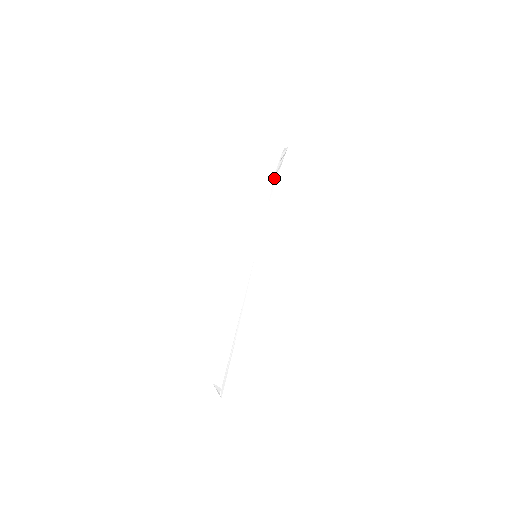
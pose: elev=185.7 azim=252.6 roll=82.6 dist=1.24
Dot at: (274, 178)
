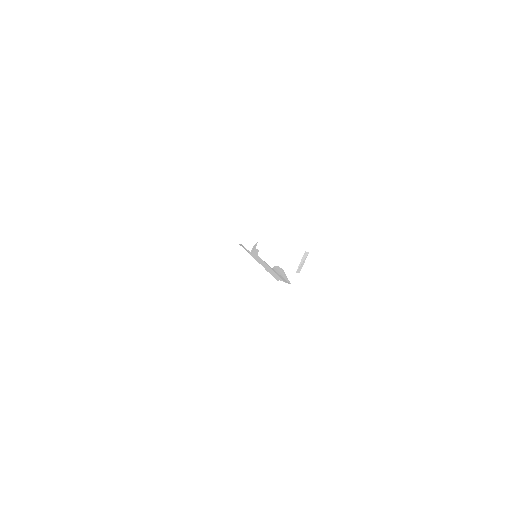
Dot at: occluded
